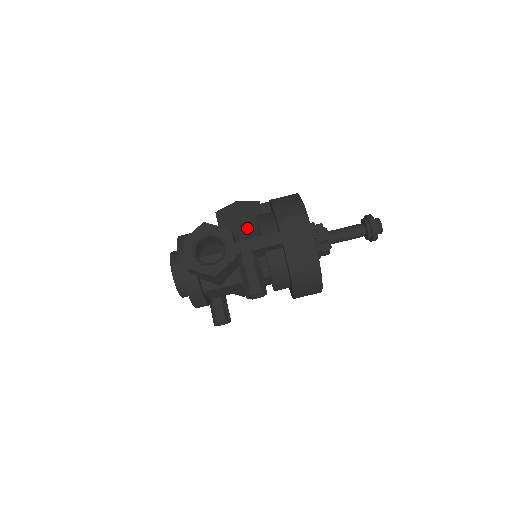
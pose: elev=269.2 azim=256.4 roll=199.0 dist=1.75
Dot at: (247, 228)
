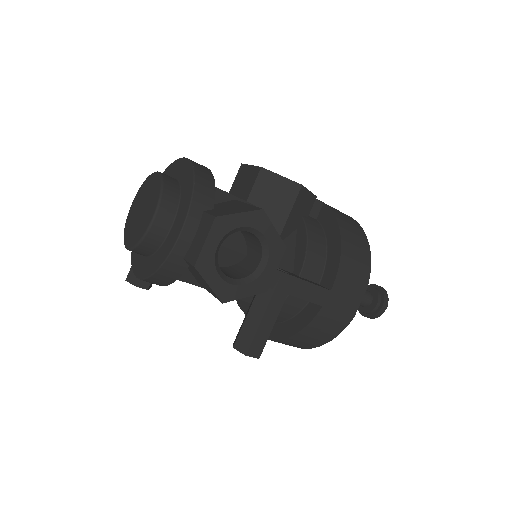
Dot at: (286, 232)
